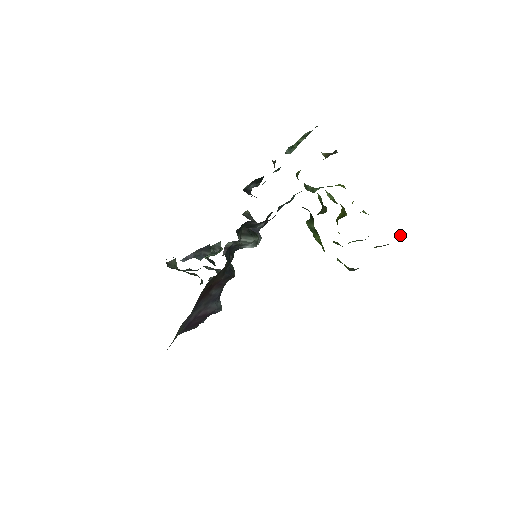
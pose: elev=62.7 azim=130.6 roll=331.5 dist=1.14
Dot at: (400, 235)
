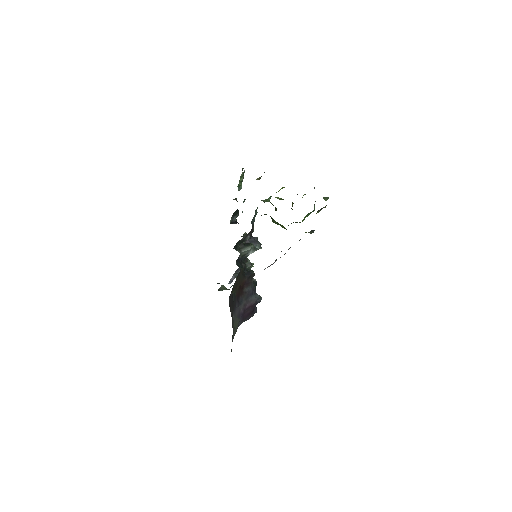
Dot at: (326, 197)
